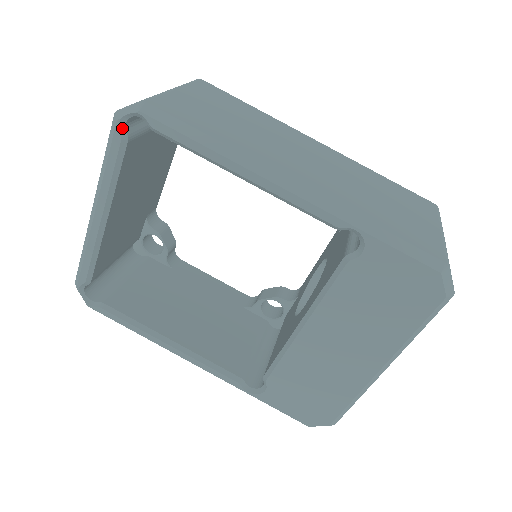
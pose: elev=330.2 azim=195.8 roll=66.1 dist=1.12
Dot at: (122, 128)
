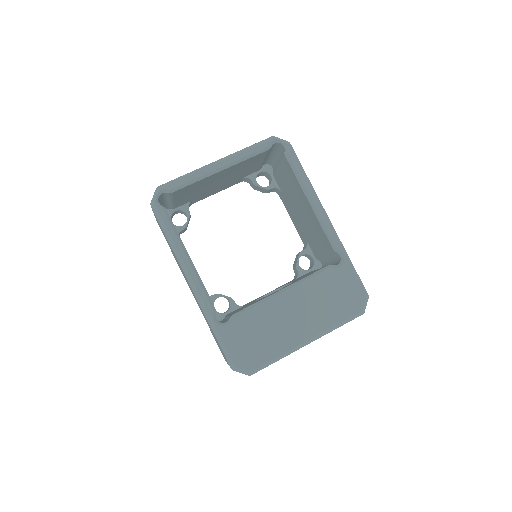
Dot at: (272, 143)
